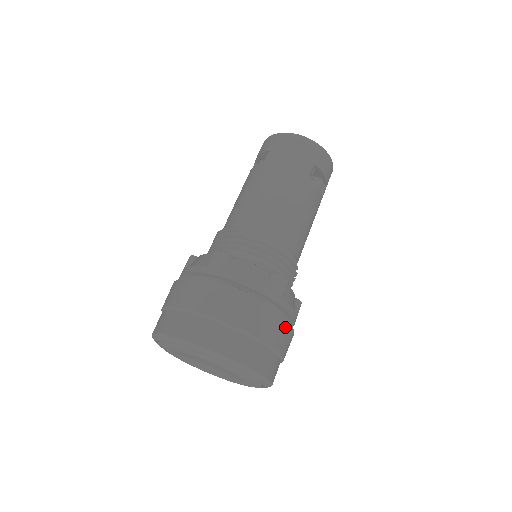
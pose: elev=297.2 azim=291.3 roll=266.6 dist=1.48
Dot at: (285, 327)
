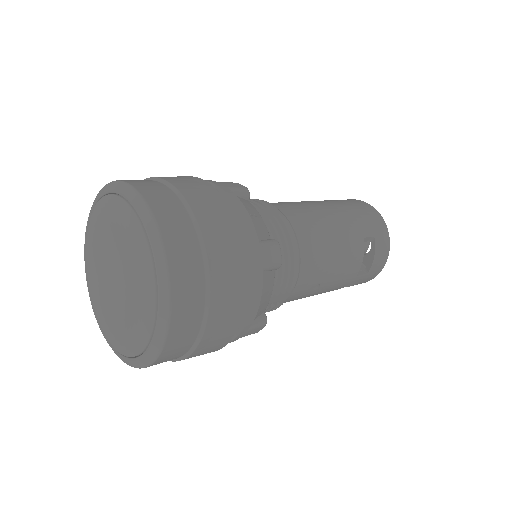
Dot at: (240, 296)
